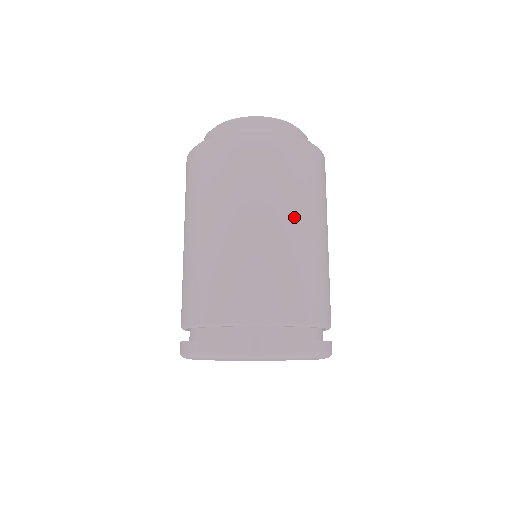
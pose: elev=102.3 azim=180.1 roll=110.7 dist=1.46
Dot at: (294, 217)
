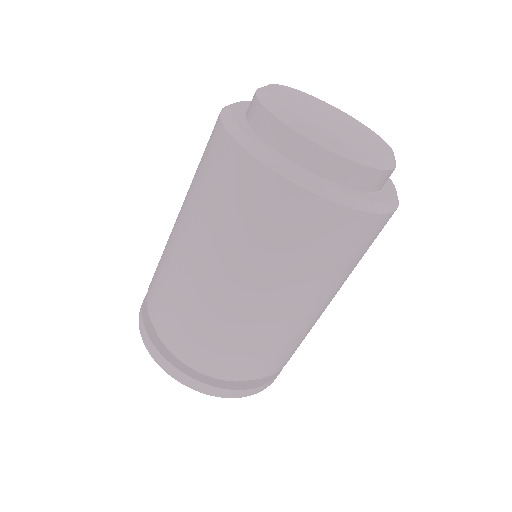
Dot at: (318, 299)
